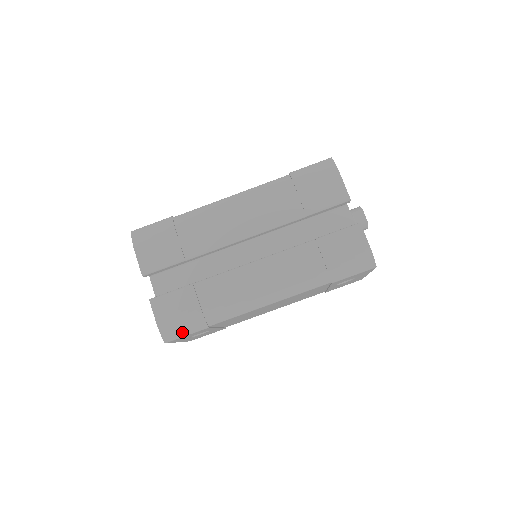
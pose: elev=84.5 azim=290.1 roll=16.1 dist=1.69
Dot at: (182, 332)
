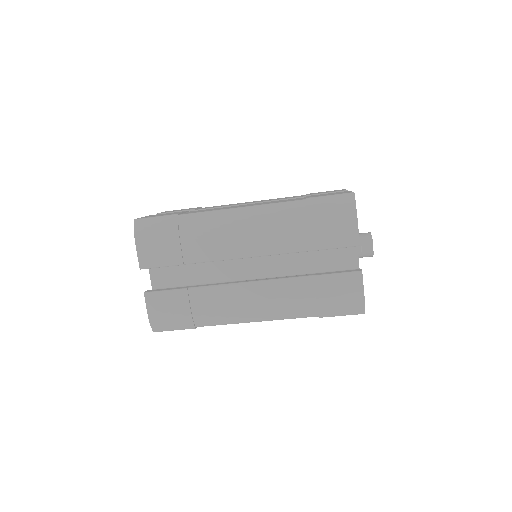
Dot at: (171, 328)
